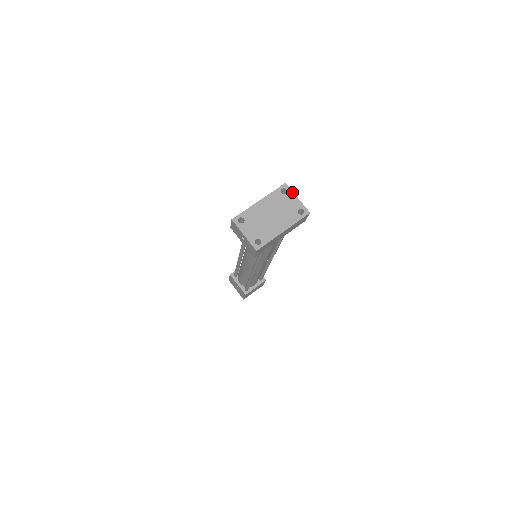
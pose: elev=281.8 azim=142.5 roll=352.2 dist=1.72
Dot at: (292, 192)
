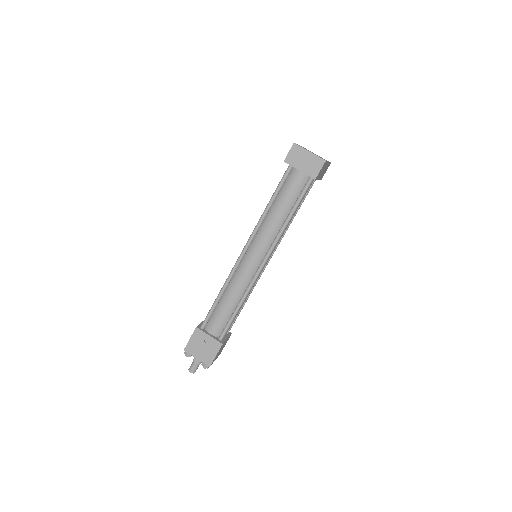
Dot at: occluded
